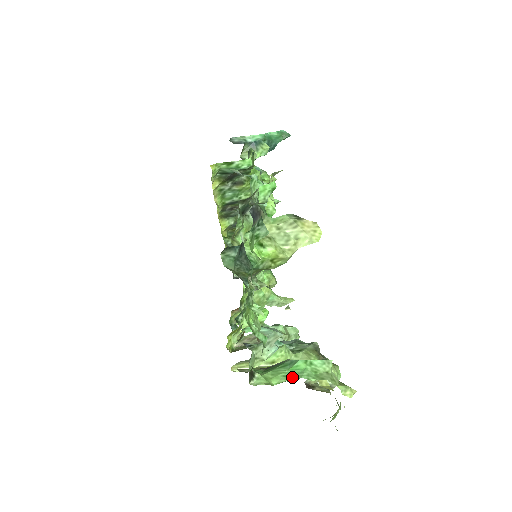
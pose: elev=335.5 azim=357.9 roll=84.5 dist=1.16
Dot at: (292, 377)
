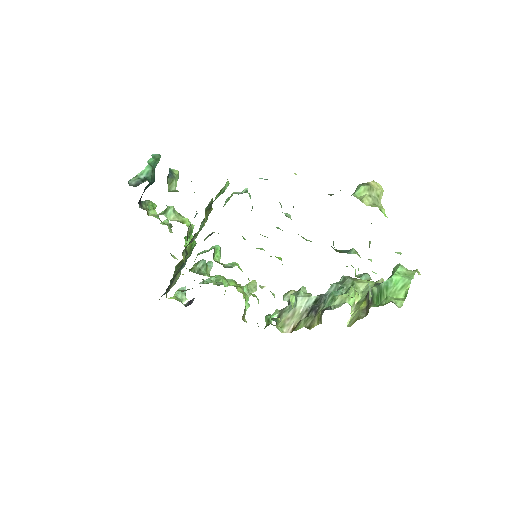
Dot at: (405, 286)
